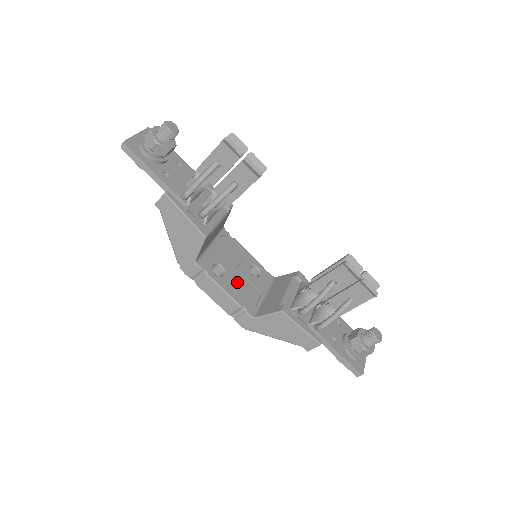
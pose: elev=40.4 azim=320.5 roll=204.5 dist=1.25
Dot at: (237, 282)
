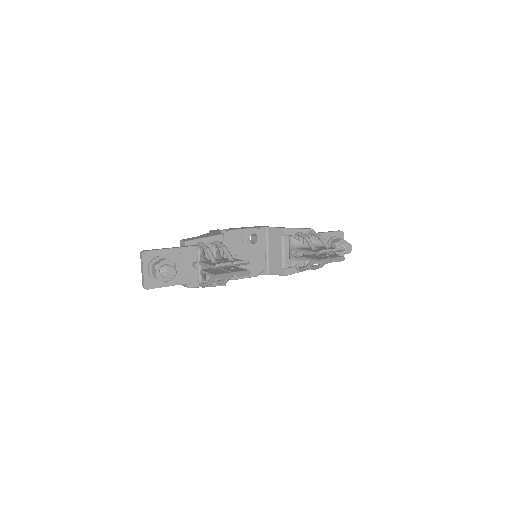
Dot at: occluded
